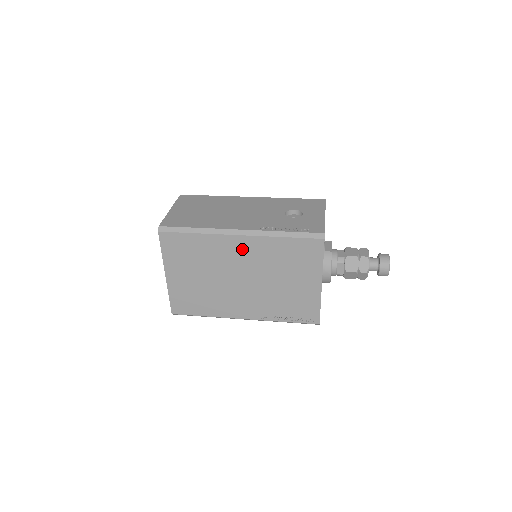
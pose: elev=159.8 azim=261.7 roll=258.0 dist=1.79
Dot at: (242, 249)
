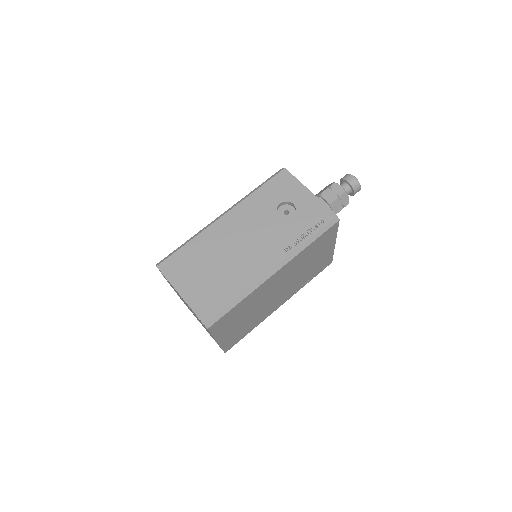
Dot at: (278, 277)
